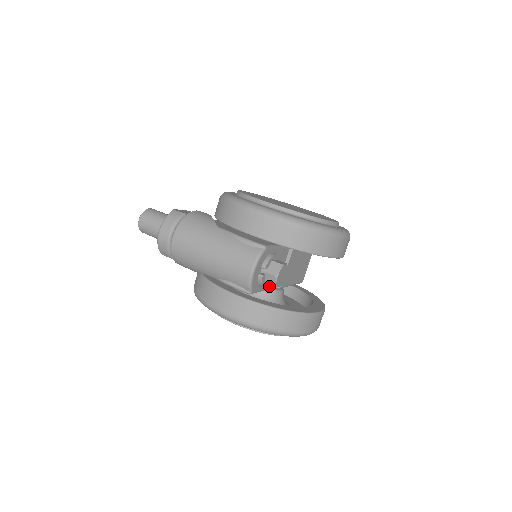
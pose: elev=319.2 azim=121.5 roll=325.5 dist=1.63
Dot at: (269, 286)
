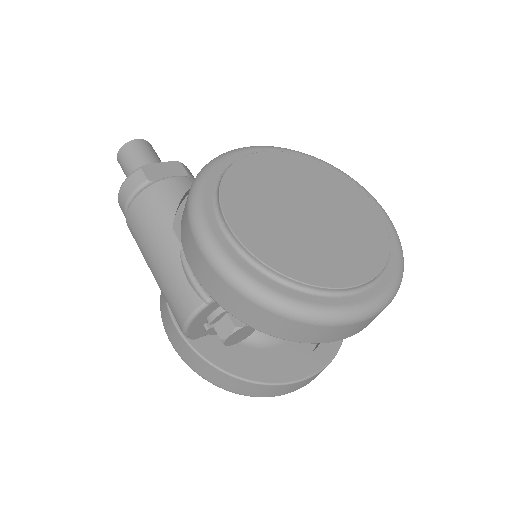
Dot at: occluded
